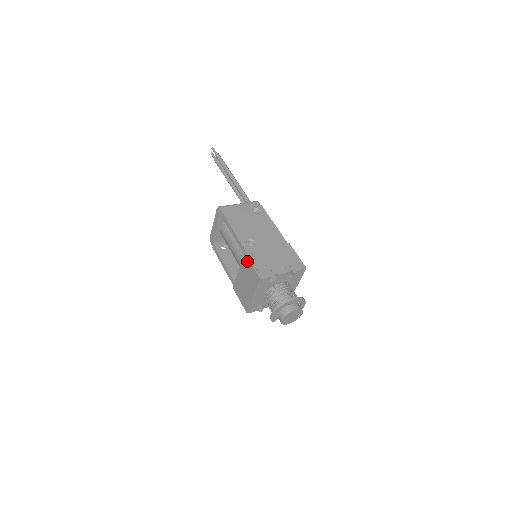
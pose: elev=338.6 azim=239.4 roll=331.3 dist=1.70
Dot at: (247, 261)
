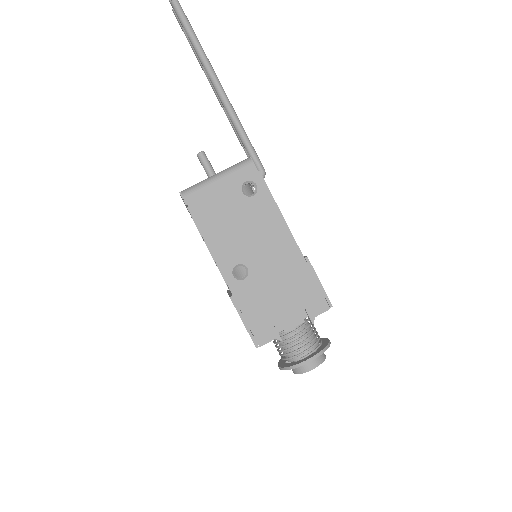
Dot at: occluded
